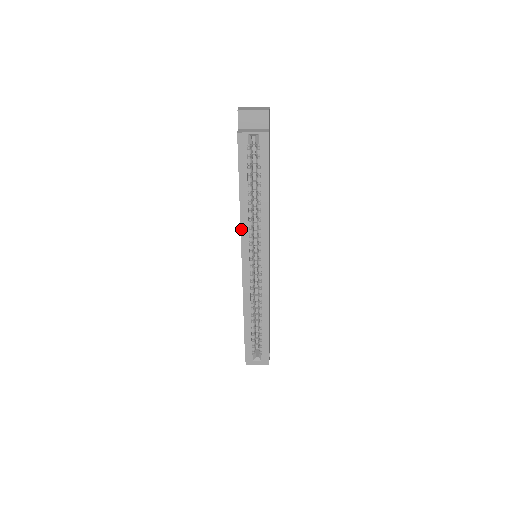
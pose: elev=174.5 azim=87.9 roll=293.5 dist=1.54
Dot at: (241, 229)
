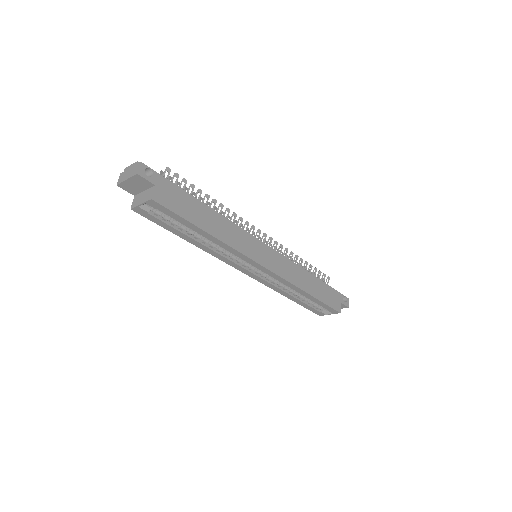
Dot at: occluded
